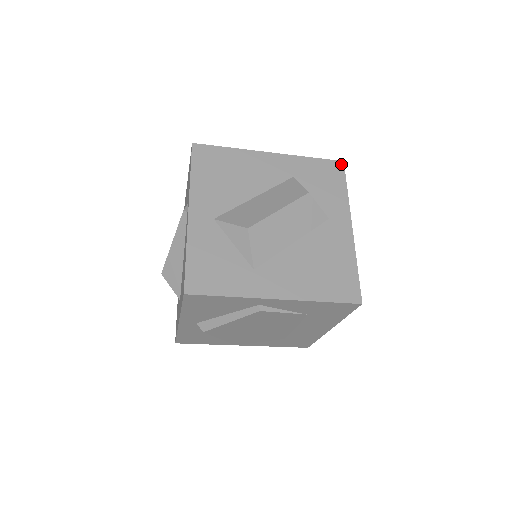
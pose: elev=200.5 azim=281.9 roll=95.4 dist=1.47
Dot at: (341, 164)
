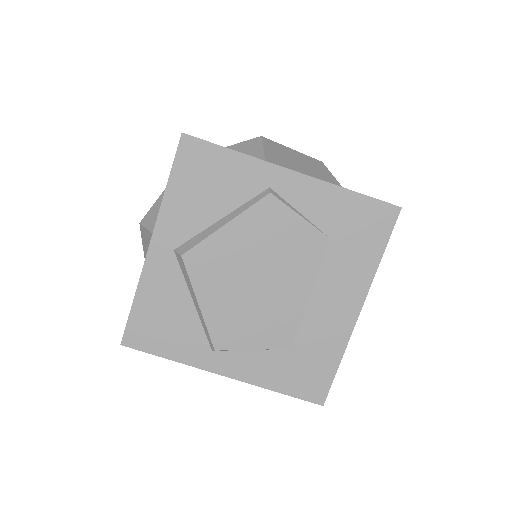
Dot at: occluded
